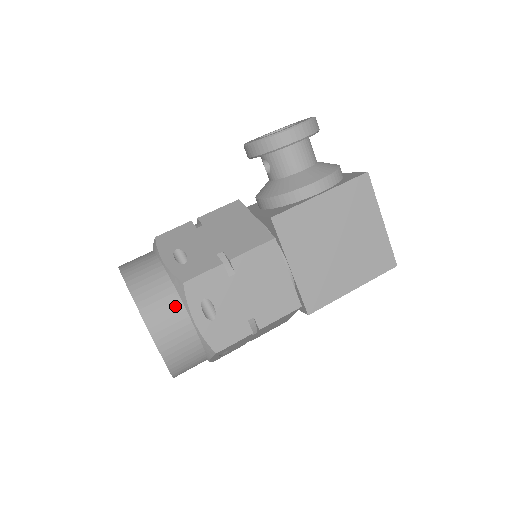
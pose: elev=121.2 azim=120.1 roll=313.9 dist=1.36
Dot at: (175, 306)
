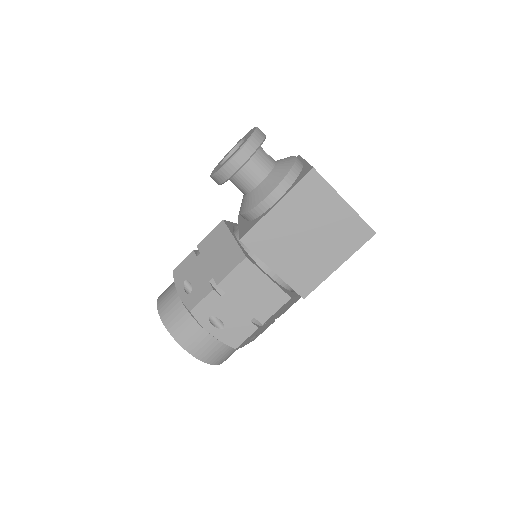
Dot at: (193, 326)
